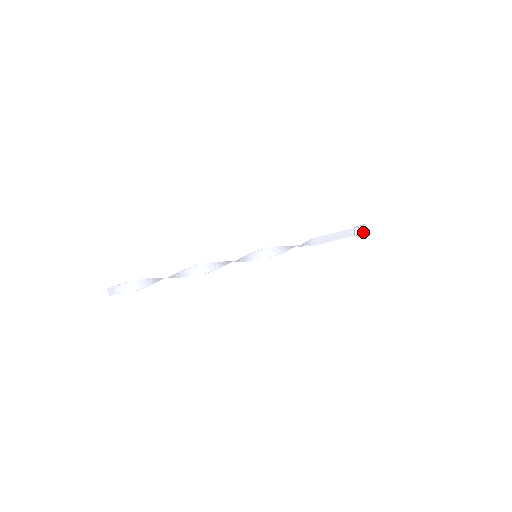
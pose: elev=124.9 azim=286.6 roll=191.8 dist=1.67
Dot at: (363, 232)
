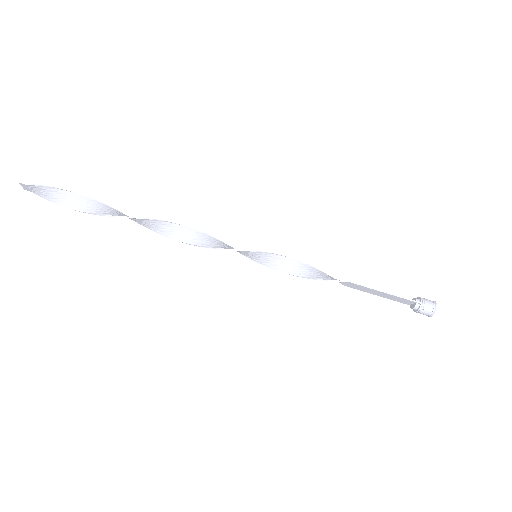
Dot at: (425, 313)
